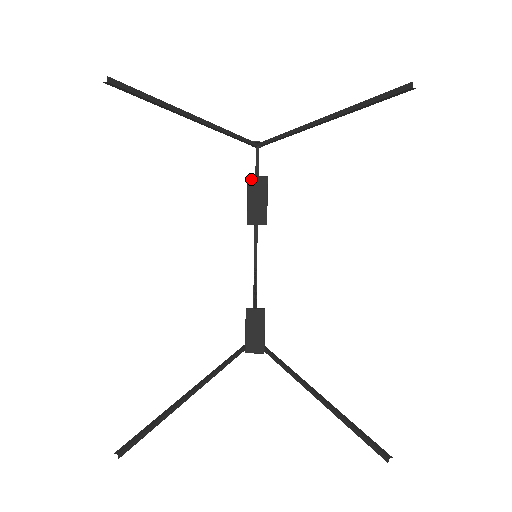
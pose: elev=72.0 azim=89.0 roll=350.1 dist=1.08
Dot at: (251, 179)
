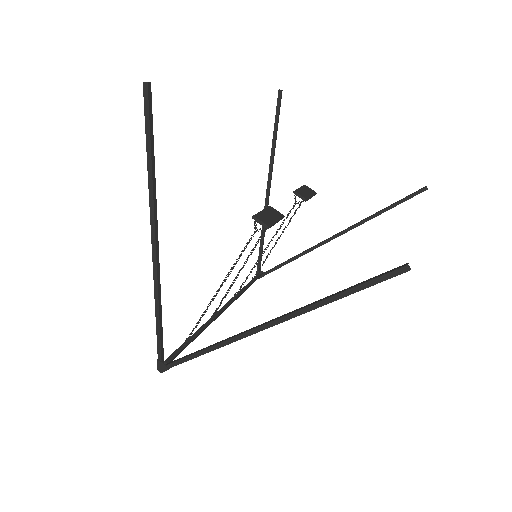
Dot at: (306, 186)
